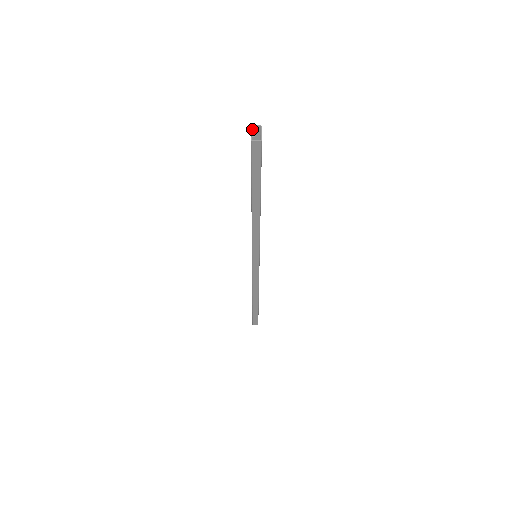
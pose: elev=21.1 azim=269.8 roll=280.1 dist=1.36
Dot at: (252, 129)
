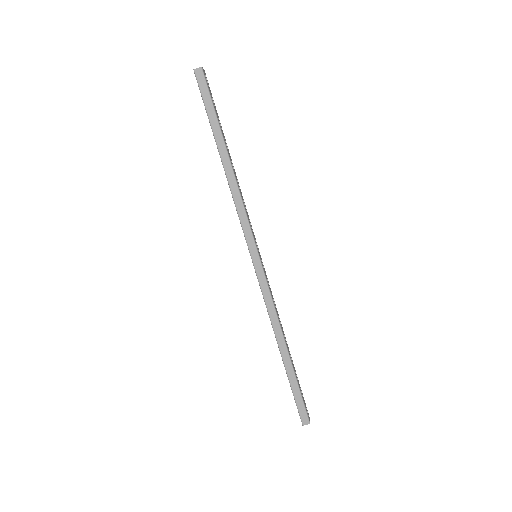
Dot at: occluded
